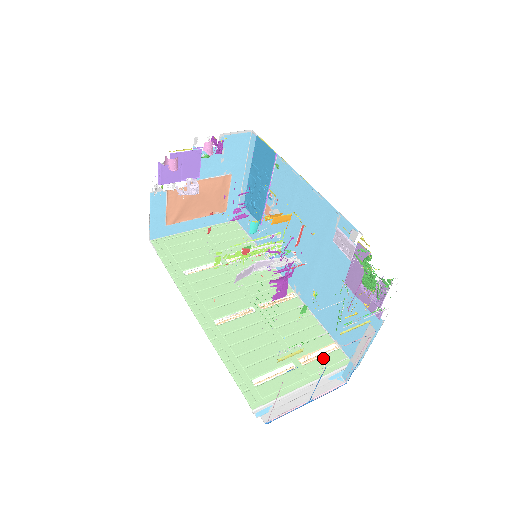
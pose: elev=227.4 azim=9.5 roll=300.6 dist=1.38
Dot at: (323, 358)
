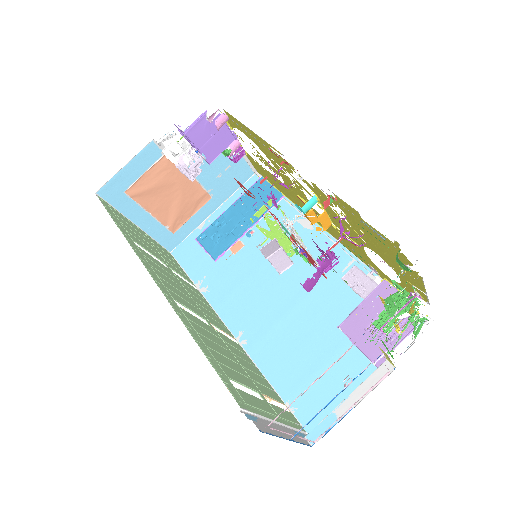
Dot at: (283, 410)
